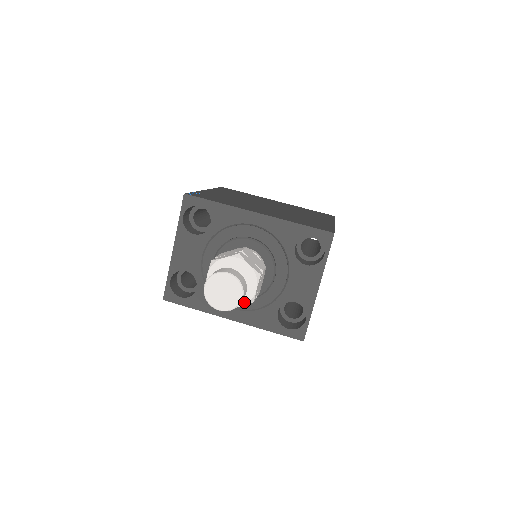
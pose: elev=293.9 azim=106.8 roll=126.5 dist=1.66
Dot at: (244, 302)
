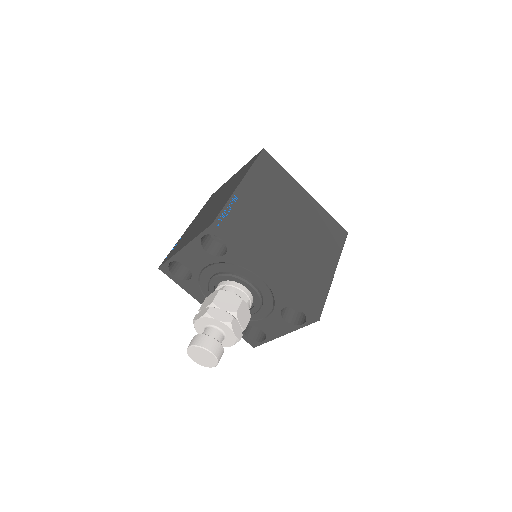
Dot at: occluded
